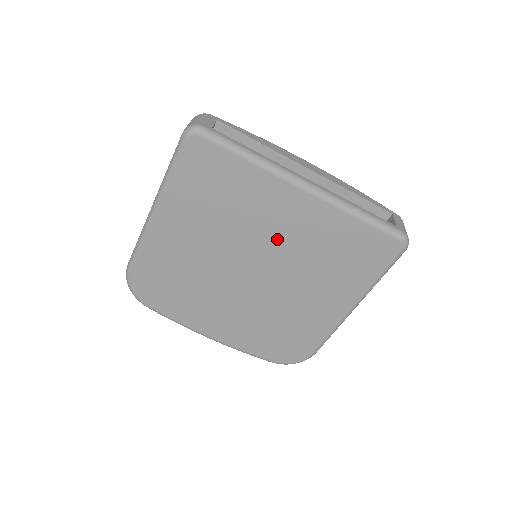
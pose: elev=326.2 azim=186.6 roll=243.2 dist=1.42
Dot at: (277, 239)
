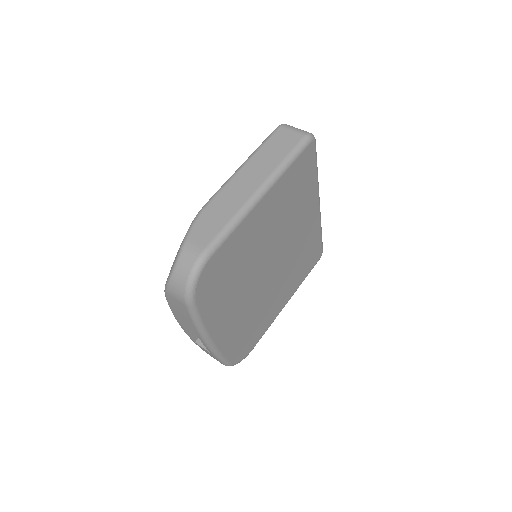
Dot at: (294, 240)
